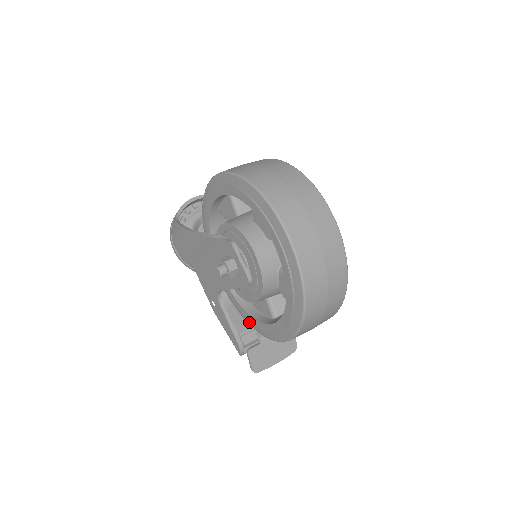
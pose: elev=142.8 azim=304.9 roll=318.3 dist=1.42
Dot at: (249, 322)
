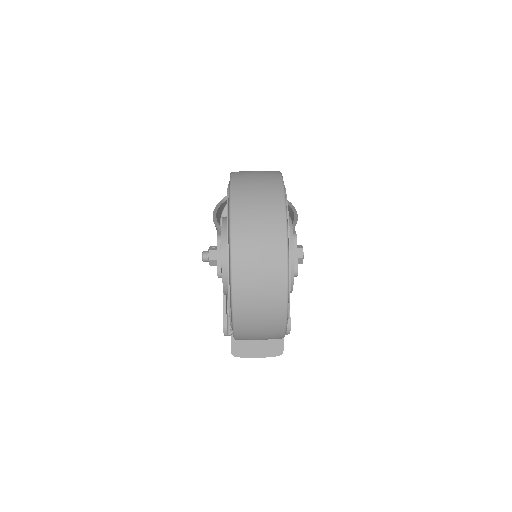
Dot at: occluded
